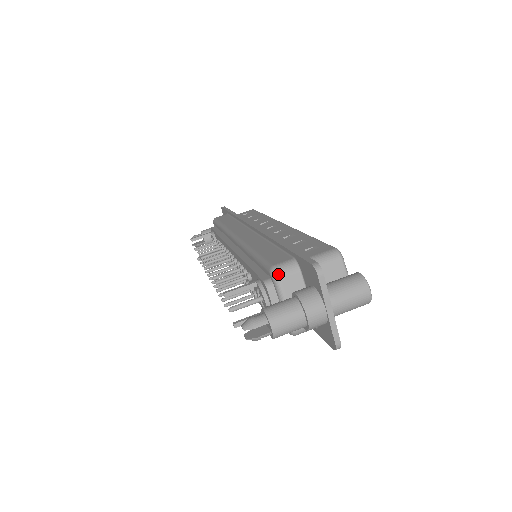
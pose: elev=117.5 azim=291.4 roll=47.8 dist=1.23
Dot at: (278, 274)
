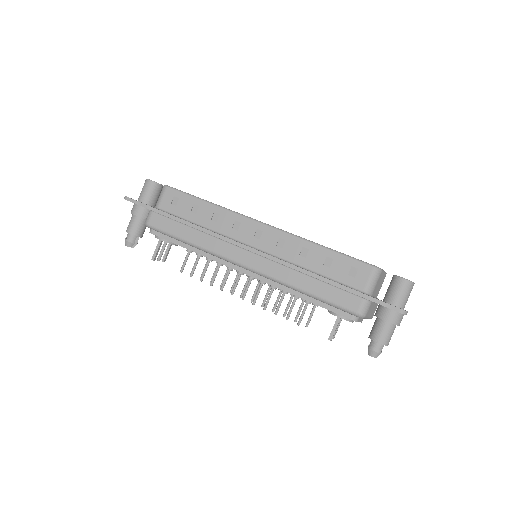
Dot at: (365, 316)
